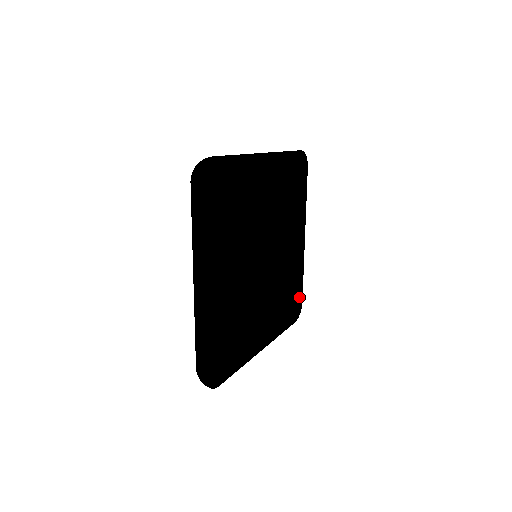
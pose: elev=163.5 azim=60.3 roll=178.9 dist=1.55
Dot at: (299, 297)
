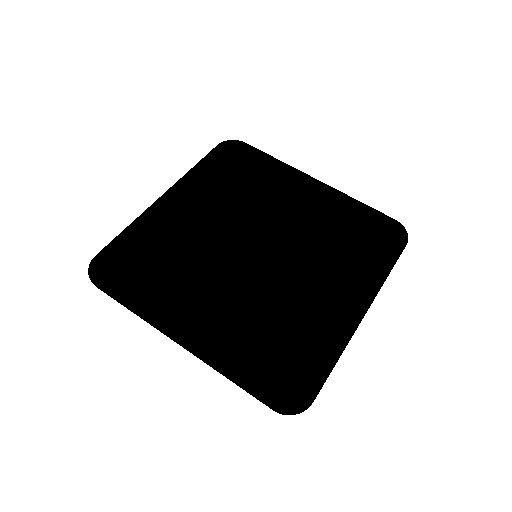
Dot at: (308, 383)
